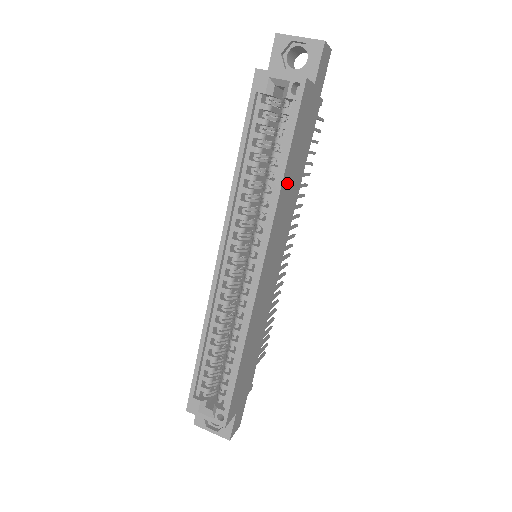
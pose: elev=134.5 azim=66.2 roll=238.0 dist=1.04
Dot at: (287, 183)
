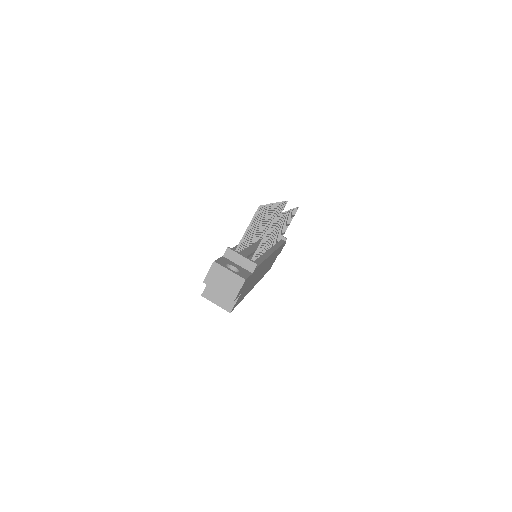
Dot at: (249, 288)
